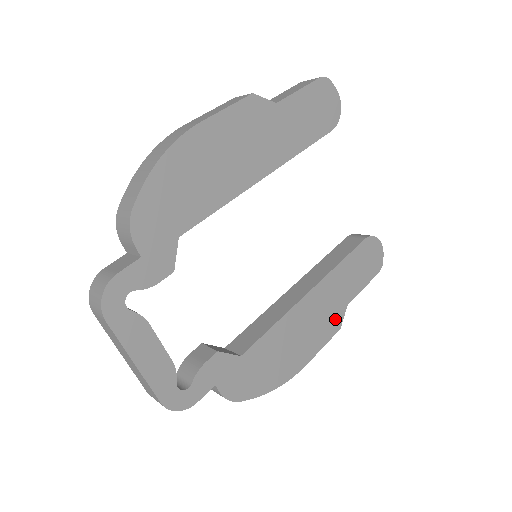
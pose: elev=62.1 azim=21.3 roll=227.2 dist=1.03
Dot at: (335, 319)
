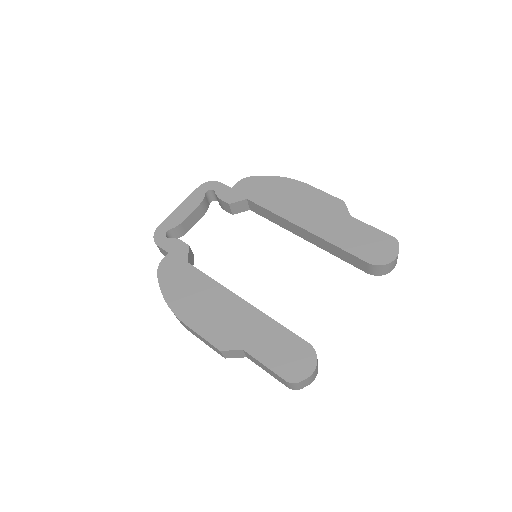
Dot at: (227, 340)
